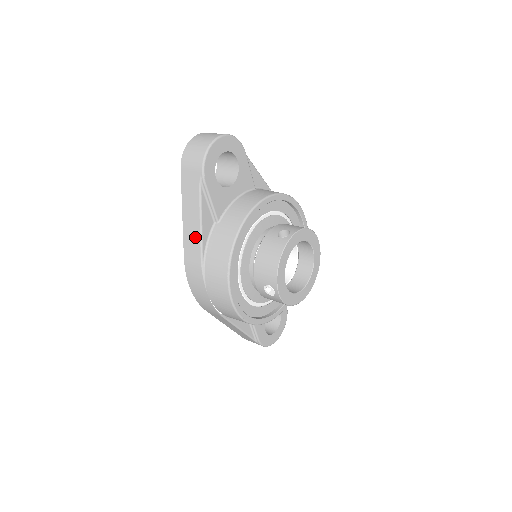
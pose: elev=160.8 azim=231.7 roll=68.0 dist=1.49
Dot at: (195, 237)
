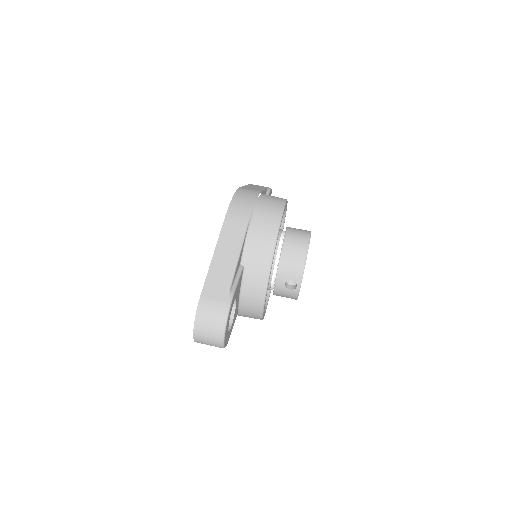
Dot at: occluded
